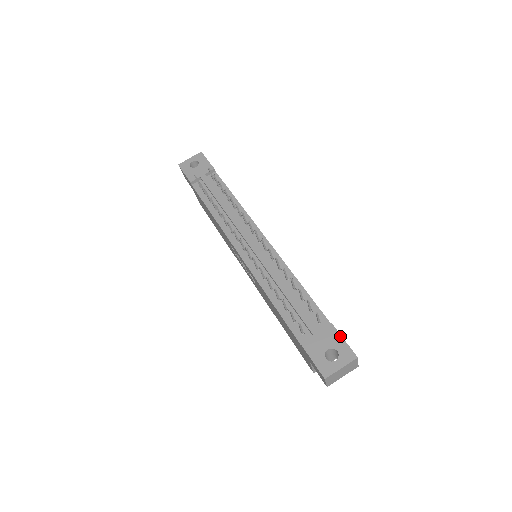
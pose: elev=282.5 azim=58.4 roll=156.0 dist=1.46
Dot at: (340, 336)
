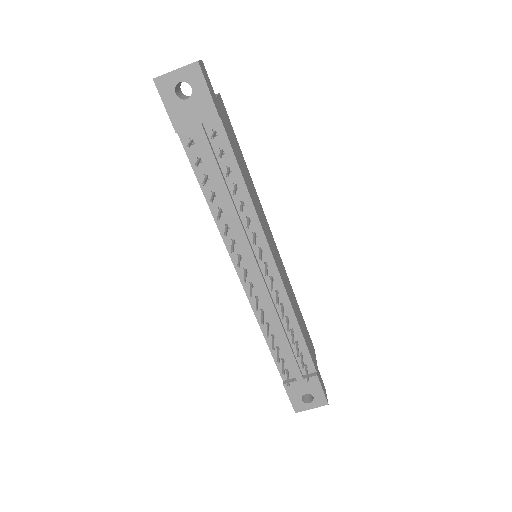
Dot at: (320, 387)
